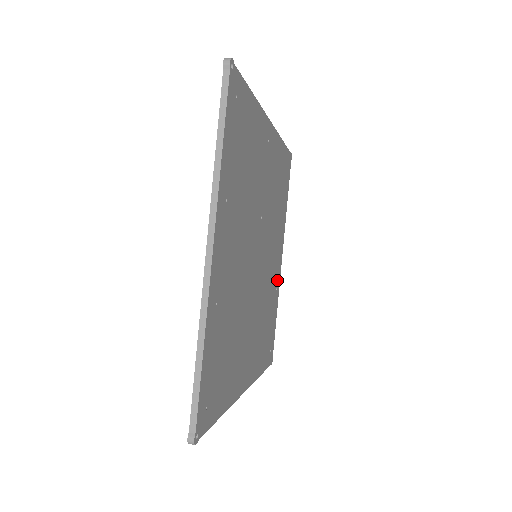
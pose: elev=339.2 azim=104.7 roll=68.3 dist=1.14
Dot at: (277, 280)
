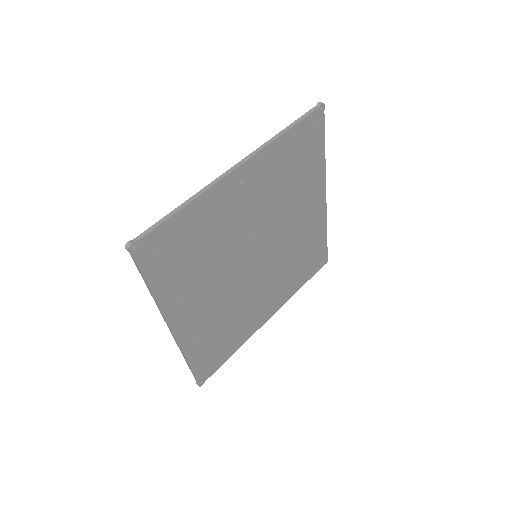
Dot at: (318, 218)
